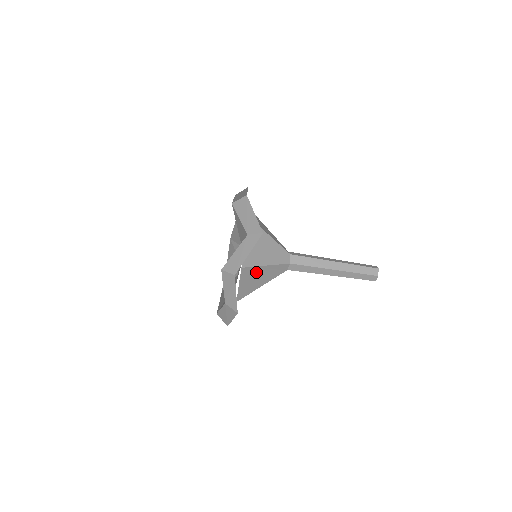
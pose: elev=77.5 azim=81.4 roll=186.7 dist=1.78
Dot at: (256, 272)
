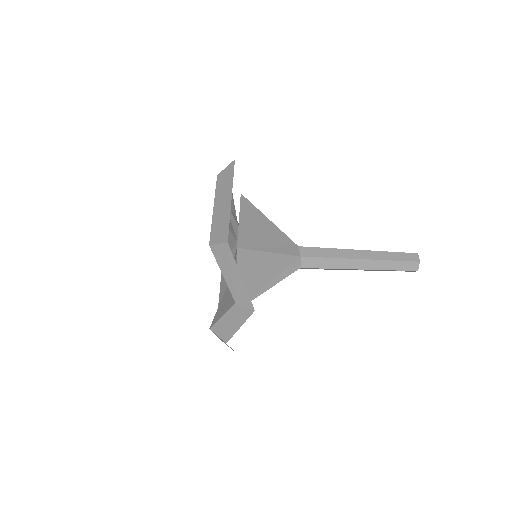
Dot at: occluded
